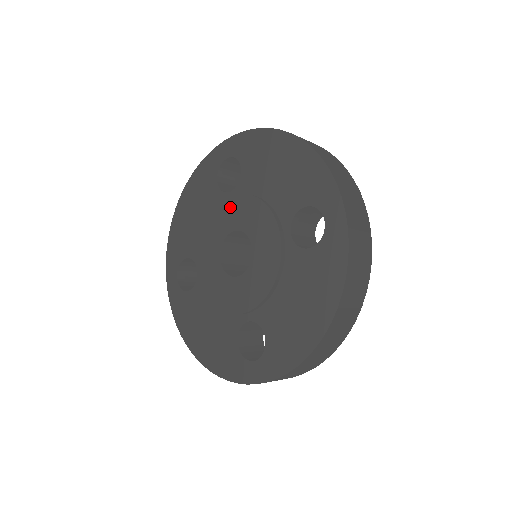
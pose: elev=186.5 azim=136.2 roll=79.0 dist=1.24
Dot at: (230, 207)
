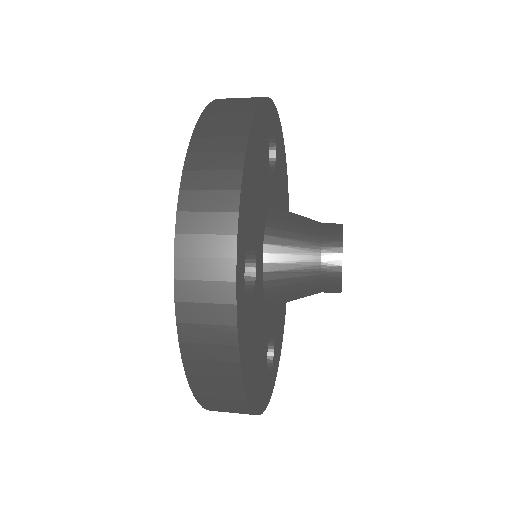
Dot at: occluded
